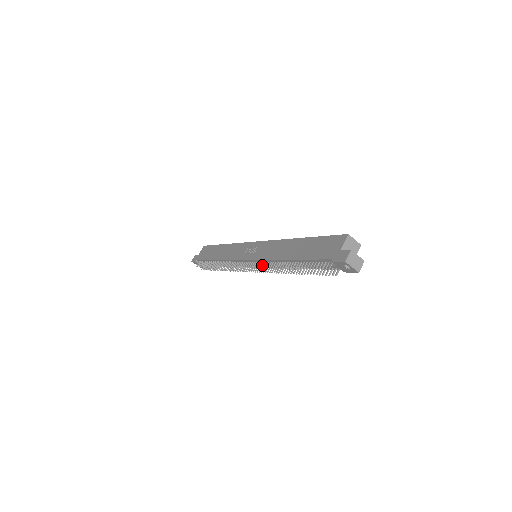
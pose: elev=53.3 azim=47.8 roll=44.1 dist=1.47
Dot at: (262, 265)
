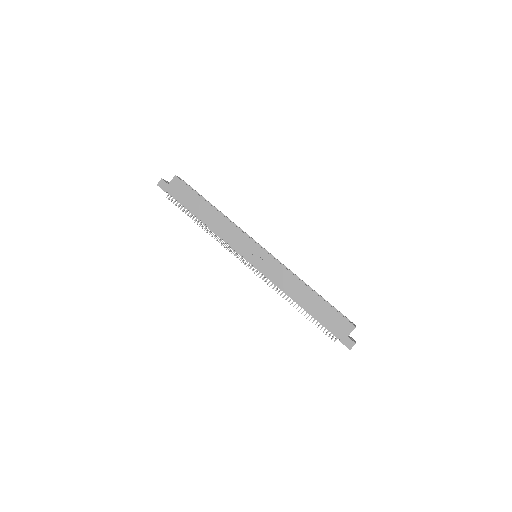
Dot at: occluded
